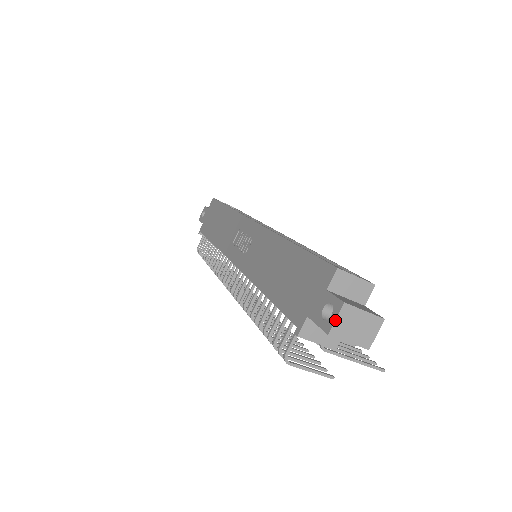
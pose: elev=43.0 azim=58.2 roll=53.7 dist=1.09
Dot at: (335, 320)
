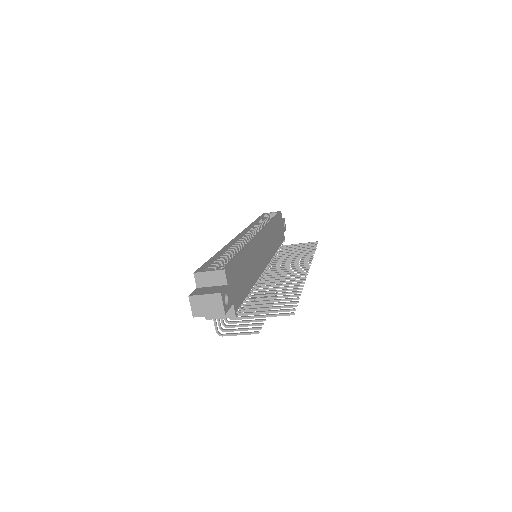
Dot at: (191, 308)
